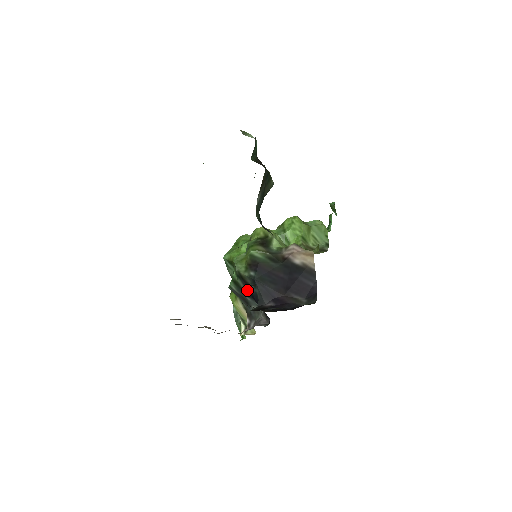
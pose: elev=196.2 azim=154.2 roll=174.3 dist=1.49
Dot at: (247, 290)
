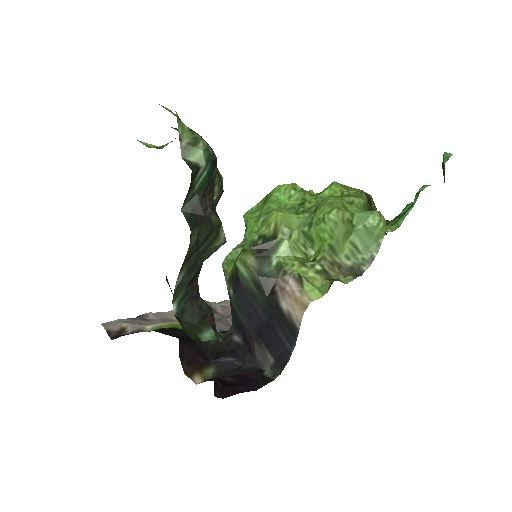
Dot at: occluded
